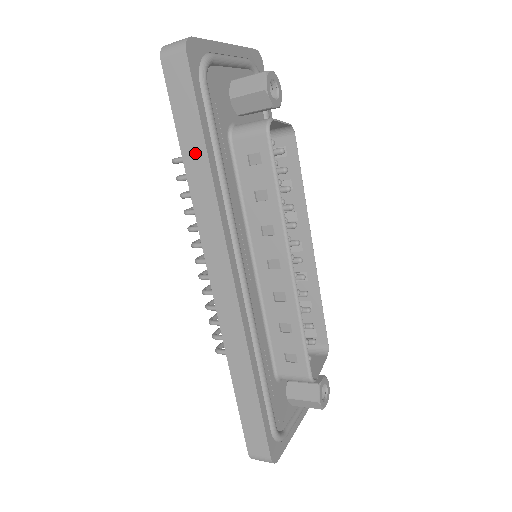
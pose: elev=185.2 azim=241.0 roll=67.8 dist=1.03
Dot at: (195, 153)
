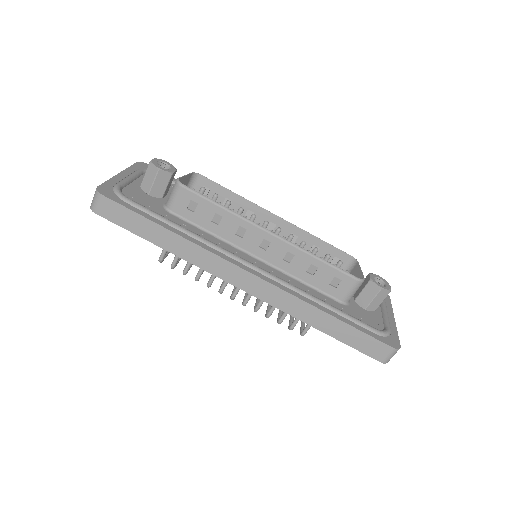
Dot at: (160, 236)
